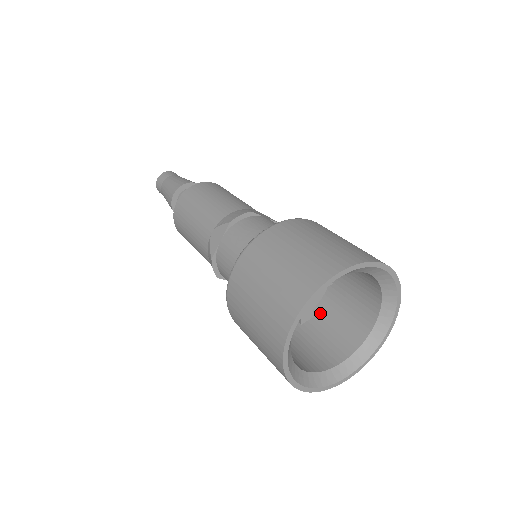
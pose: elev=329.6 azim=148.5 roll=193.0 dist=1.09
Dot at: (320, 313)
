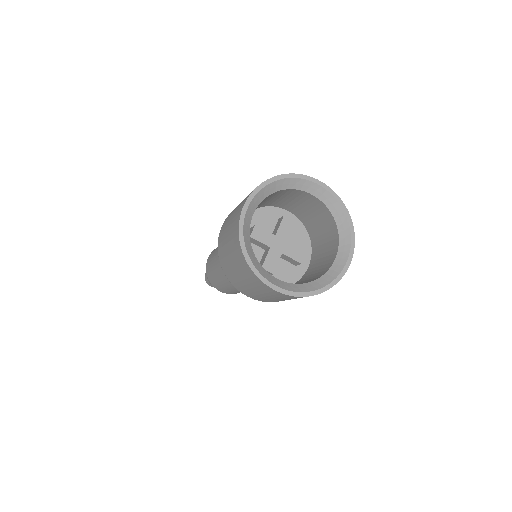
Dot at: occluded
